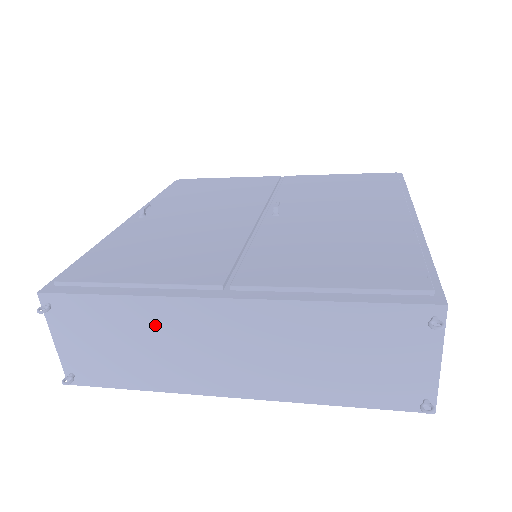
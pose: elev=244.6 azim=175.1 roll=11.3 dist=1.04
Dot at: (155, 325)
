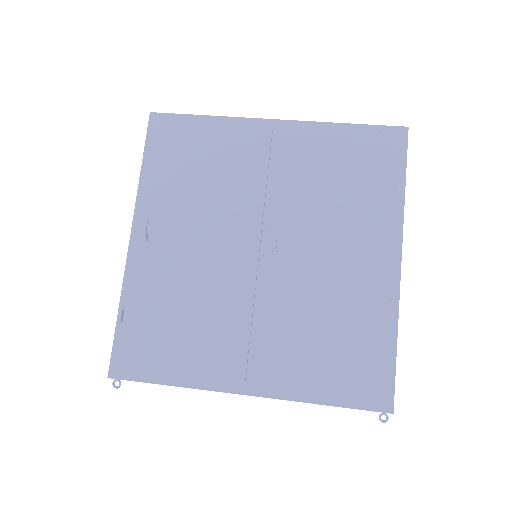
Dot at: occluded
